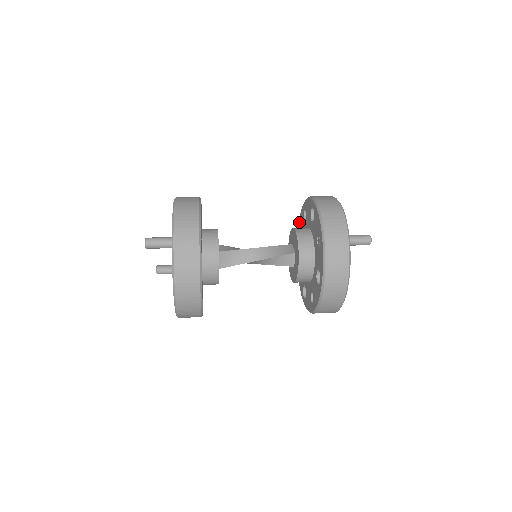
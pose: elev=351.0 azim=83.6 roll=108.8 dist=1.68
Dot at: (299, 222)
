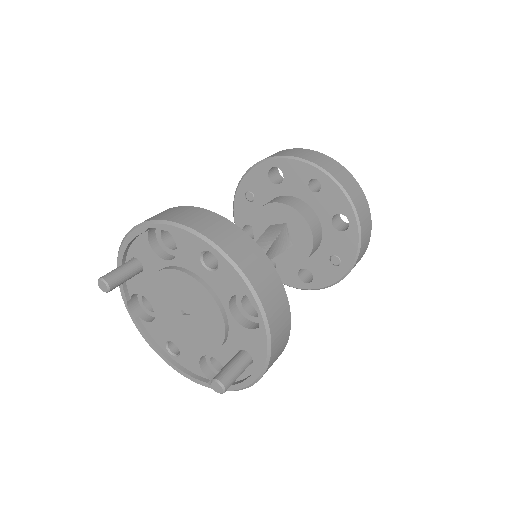
Dot at: (287, 162)
